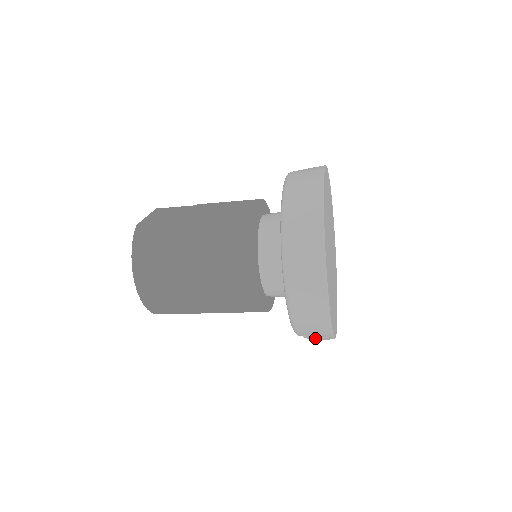
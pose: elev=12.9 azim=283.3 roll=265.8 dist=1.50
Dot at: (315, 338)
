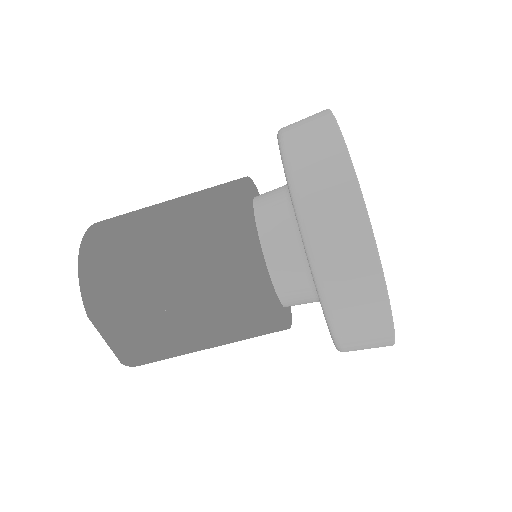
Dot at: (331, 213)
